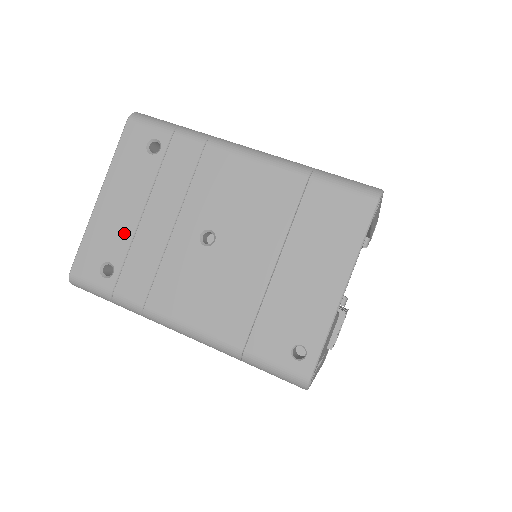
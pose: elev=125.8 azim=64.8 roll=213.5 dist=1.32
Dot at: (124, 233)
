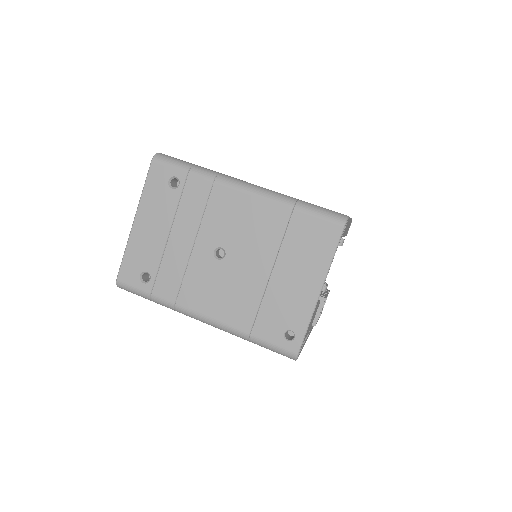
Dot at: (156, 250)
